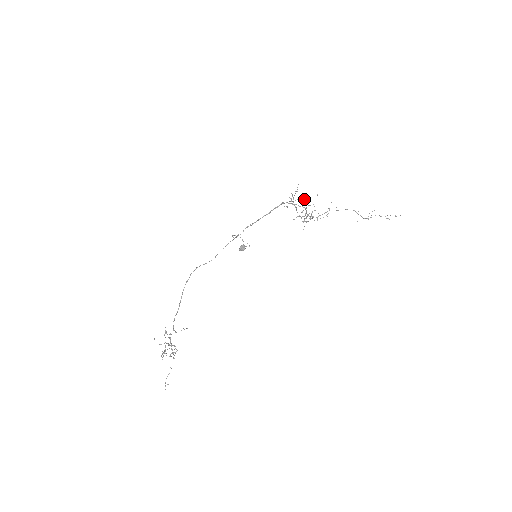
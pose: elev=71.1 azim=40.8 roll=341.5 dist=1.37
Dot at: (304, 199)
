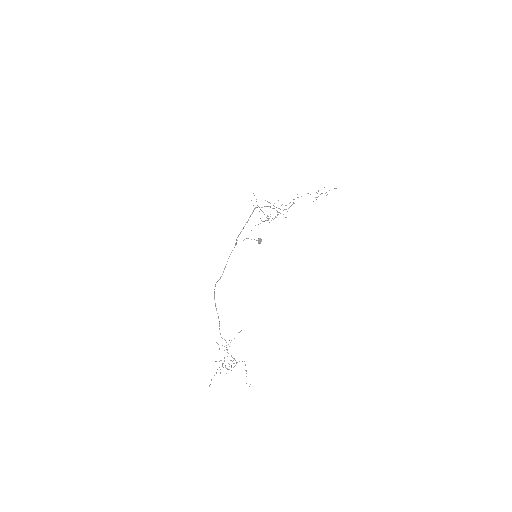
Dot at: occluded
